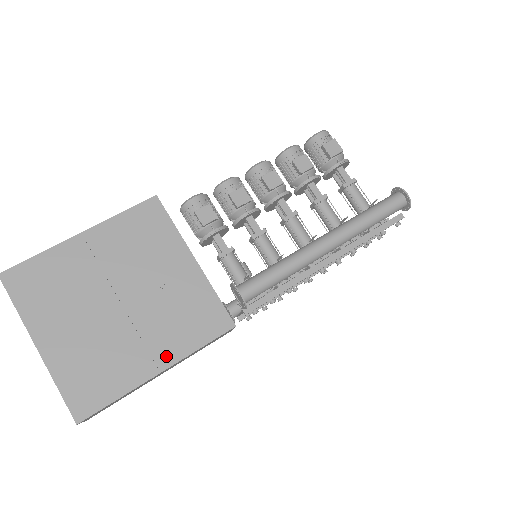
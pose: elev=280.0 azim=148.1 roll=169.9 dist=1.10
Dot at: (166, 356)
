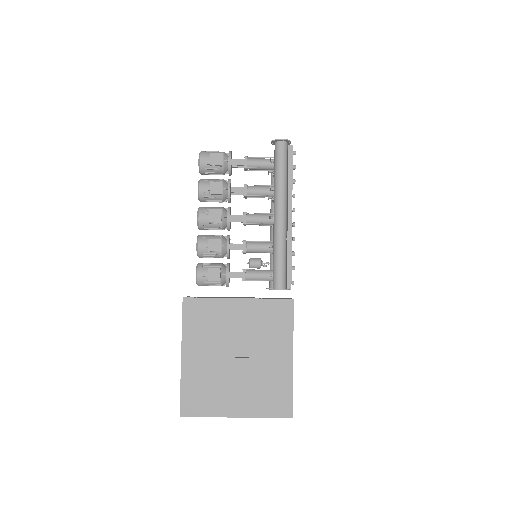
Dot at: (286, 350)
